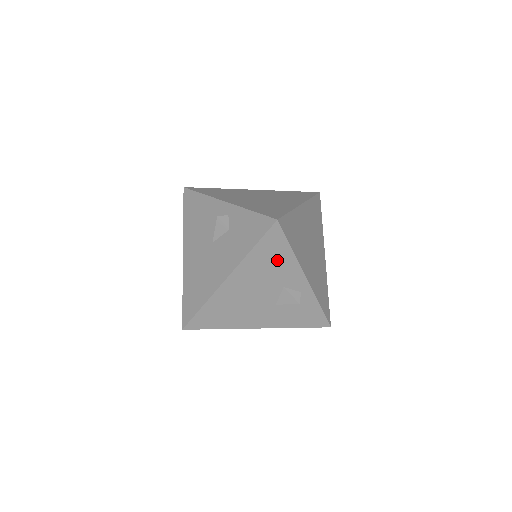
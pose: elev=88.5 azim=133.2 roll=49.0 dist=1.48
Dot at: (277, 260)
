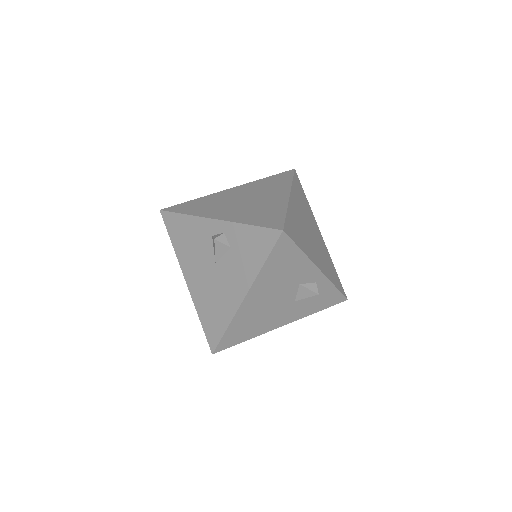
Dot at: (289, 264)
